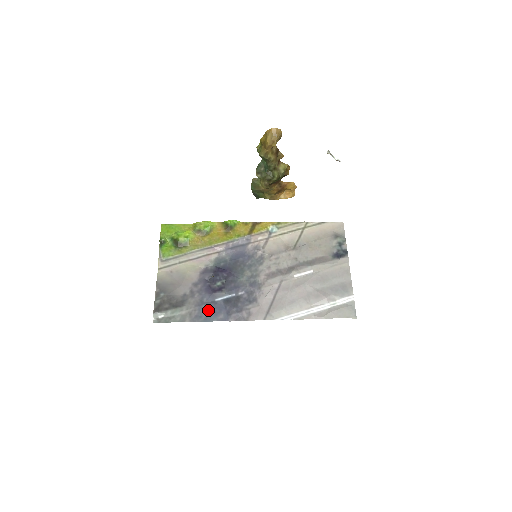
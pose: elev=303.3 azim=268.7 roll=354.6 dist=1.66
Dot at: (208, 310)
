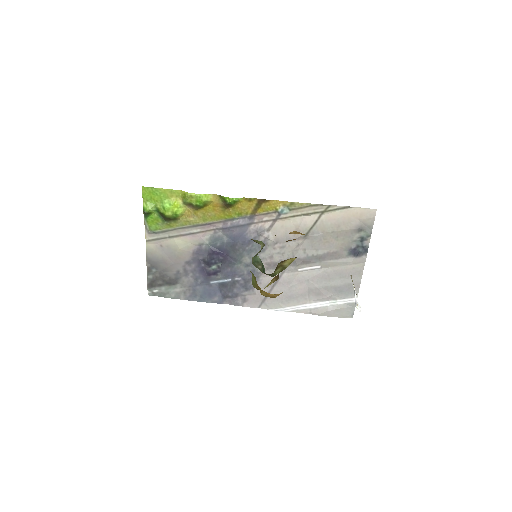
Dot at: (203, 292)
